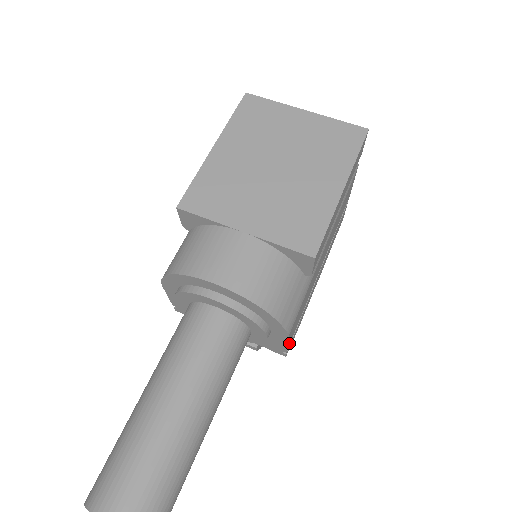
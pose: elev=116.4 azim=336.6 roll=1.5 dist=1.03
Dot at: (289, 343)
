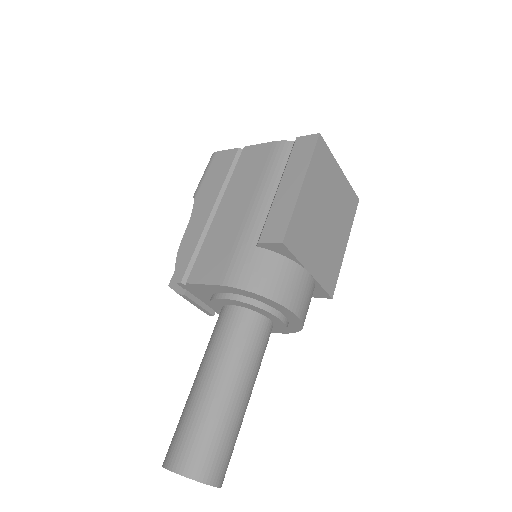
Dot at: occluded
